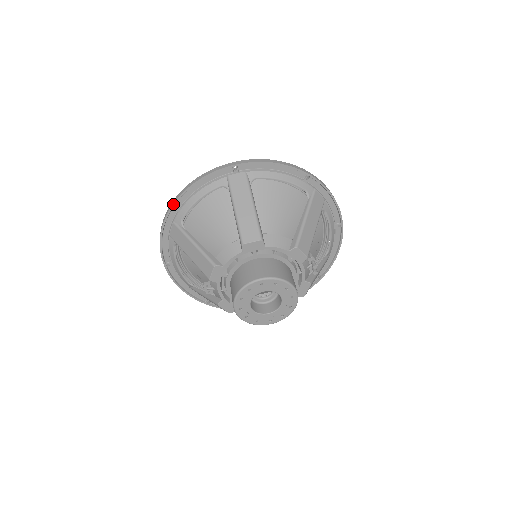
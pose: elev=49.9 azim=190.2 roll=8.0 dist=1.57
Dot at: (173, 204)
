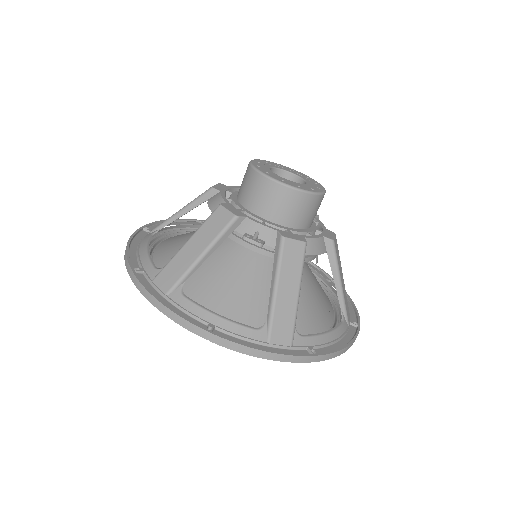
Dot at: (130, 266)
